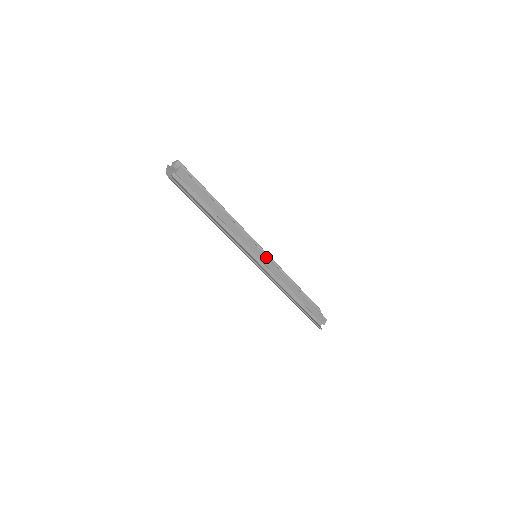
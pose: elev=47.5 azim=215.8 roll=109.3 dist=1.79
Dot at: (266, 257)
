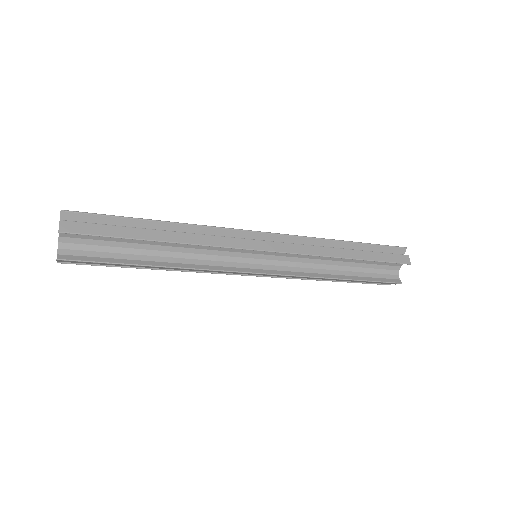
Dot at: (259, 274)
